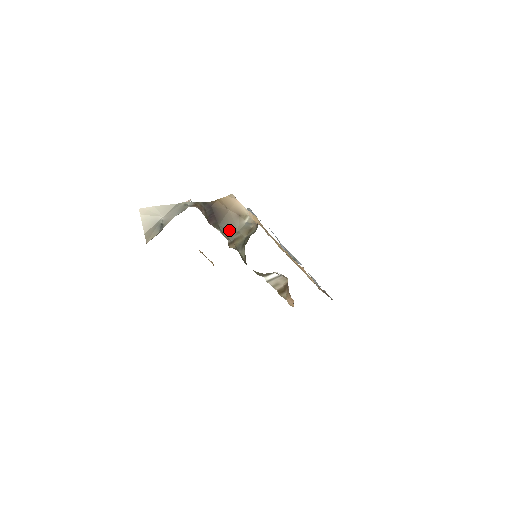
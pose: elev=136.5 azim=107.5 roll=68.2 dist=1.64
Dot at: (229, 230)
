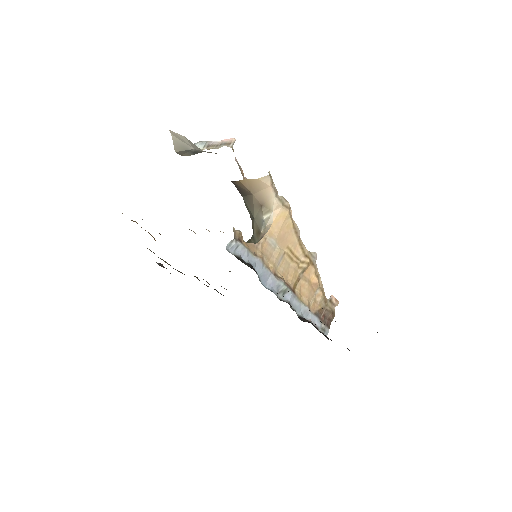
Dot at: (249, 209)
